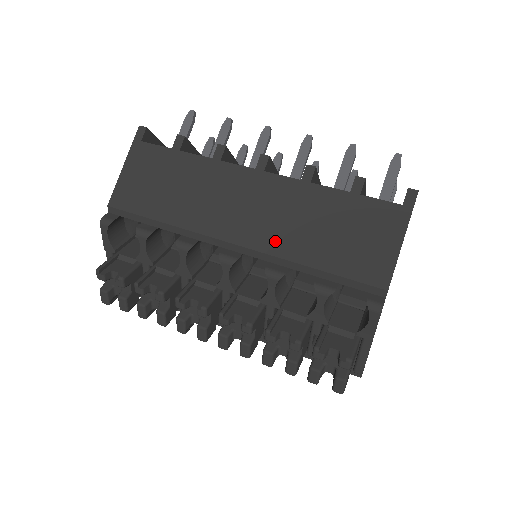
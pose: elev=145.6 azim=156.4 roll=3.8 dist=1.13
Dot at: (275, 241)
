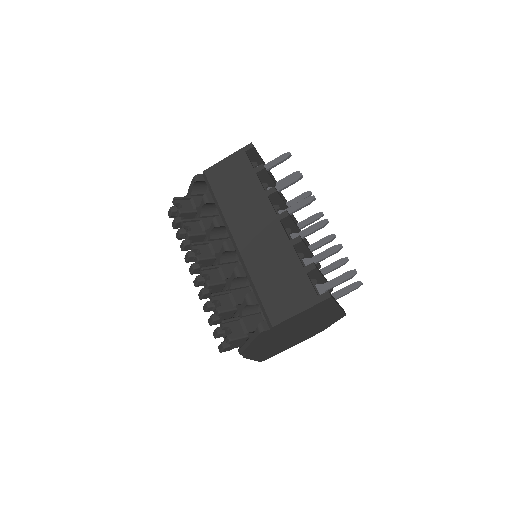
Dot at: (252, 258)
